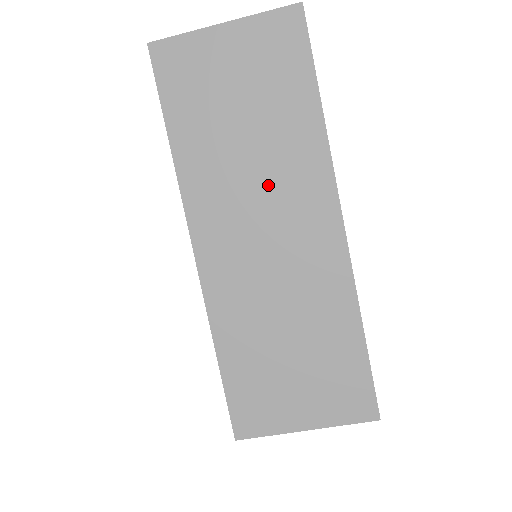
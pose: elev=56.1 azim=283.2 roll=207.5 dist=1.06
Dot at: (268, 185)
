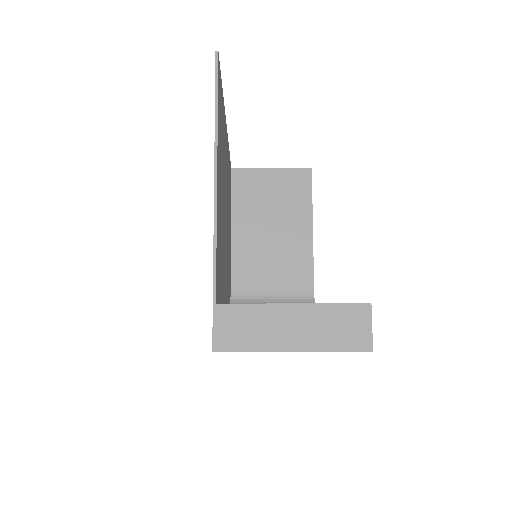
Dot at: occluded
